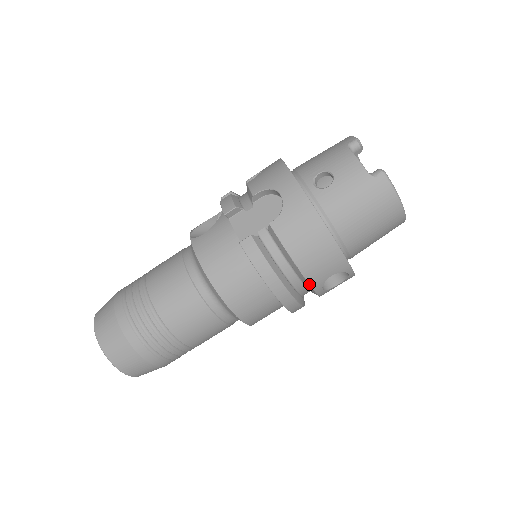
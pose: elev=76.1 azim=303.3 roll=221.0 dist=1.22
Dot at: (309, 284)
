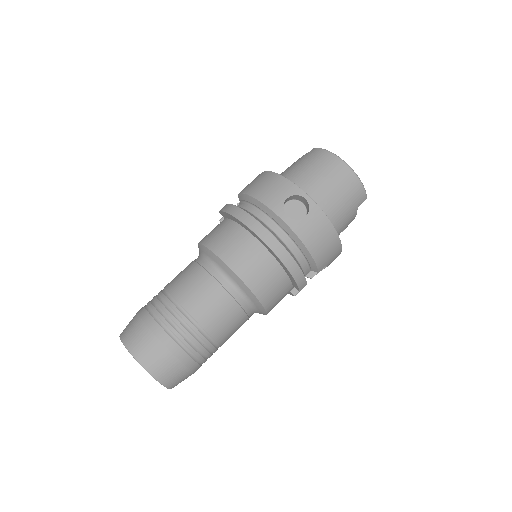
Dot at: (269, 208)
